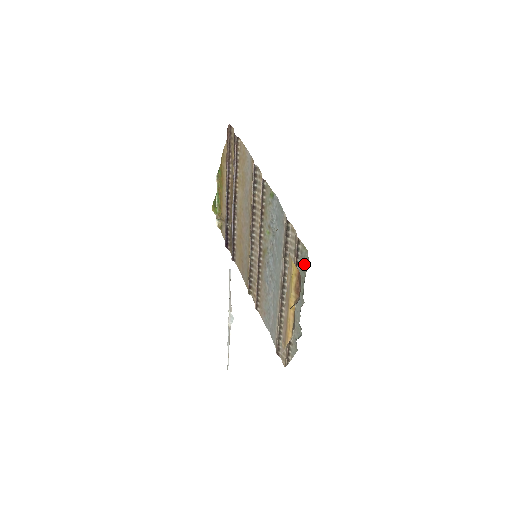
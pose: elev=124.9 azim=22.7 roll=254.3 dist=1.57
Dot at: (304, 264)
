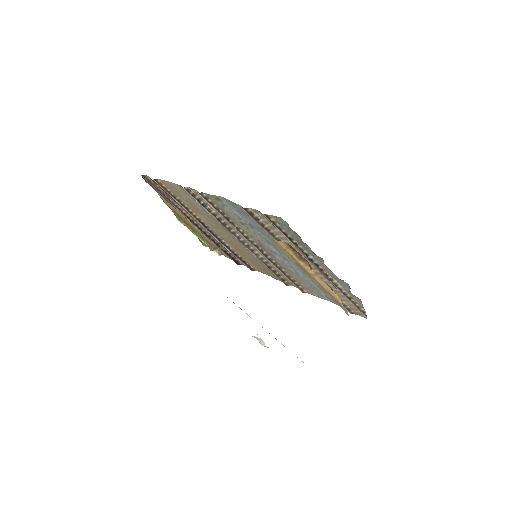
Dot at: (289, 230)
